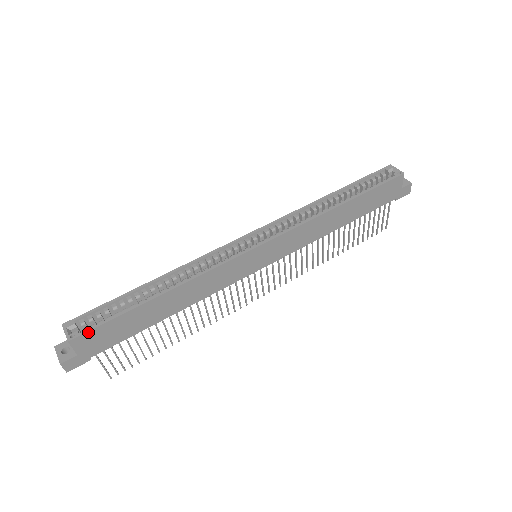
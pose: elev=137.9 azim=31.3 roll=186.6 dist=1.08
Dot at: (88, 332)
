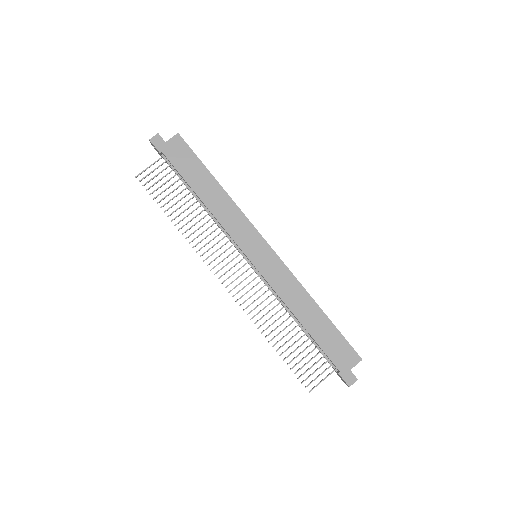
Dot at: (186, 143)
